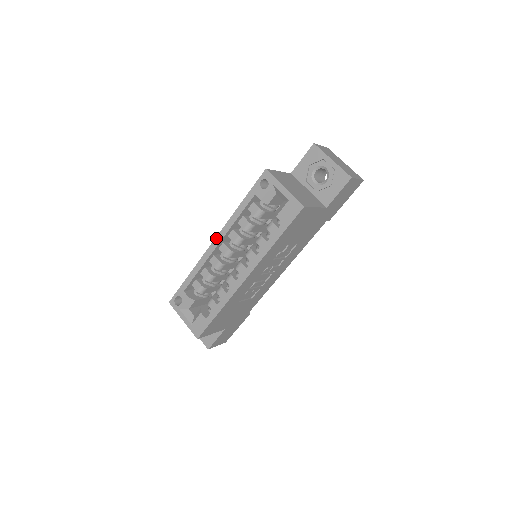
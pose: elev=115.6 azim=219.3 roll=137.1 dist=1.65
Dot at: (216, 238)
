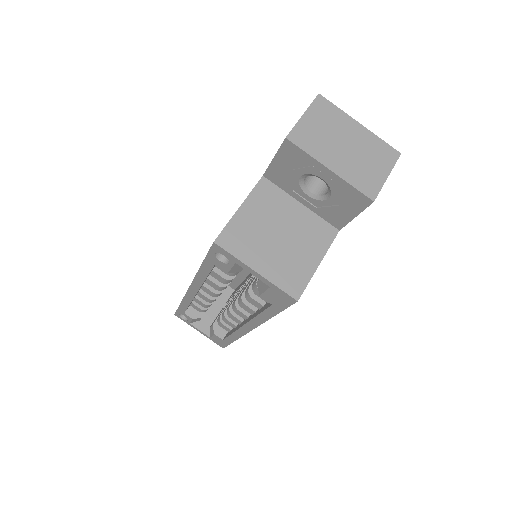
Dot at: (190, 287)
